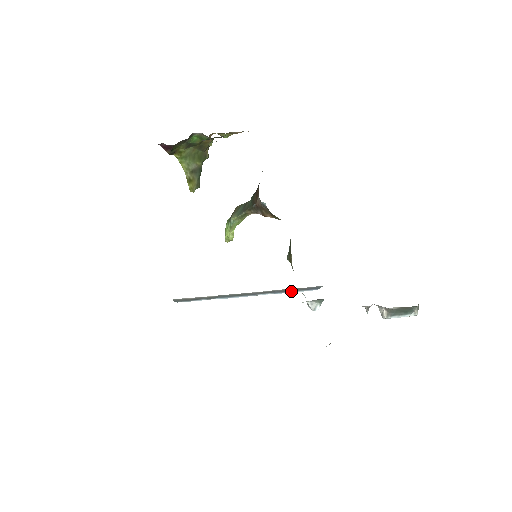
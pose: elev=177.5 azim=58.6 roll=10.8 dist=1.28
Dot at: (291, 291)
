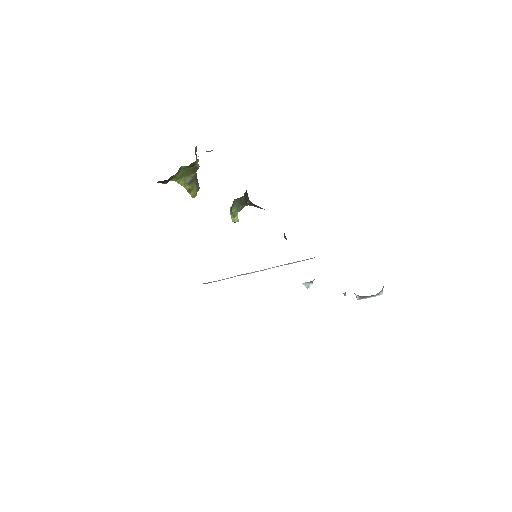
Dot at: (291, 263)
